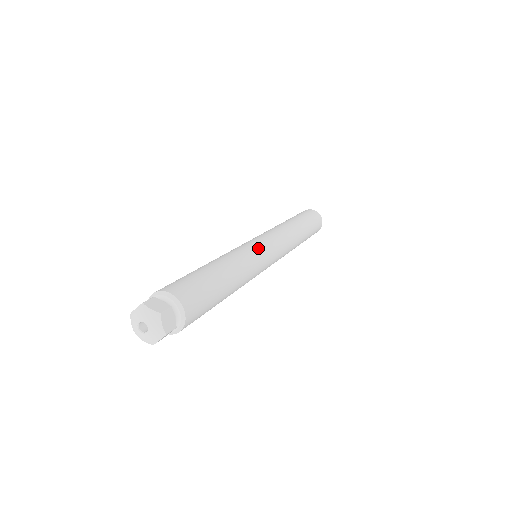
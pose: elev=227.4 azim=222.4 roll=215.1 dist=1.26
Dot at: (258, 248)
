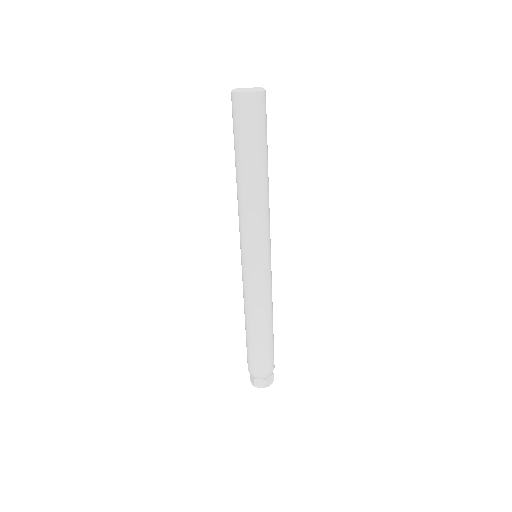
Dot at: (270, 271)
